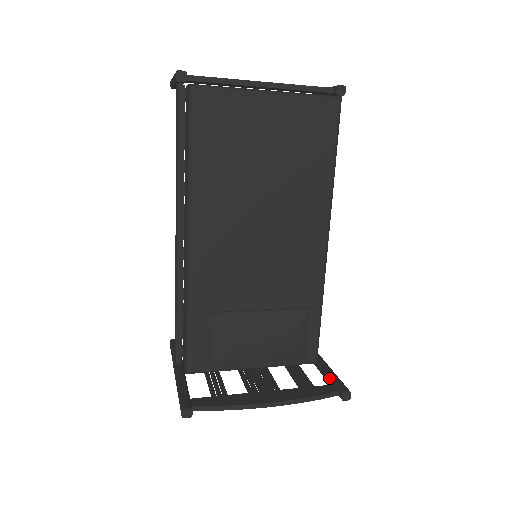
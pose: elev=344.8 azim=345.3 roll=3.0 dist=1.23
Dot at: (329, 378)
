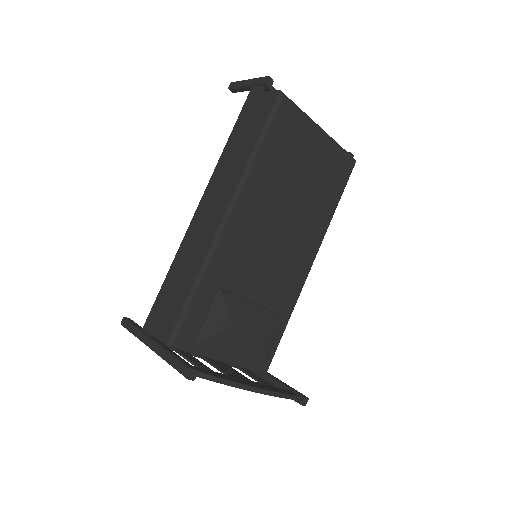
Dot at: (284, 386)
